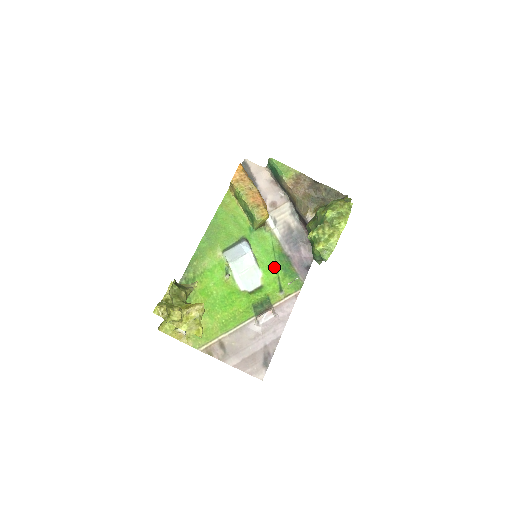
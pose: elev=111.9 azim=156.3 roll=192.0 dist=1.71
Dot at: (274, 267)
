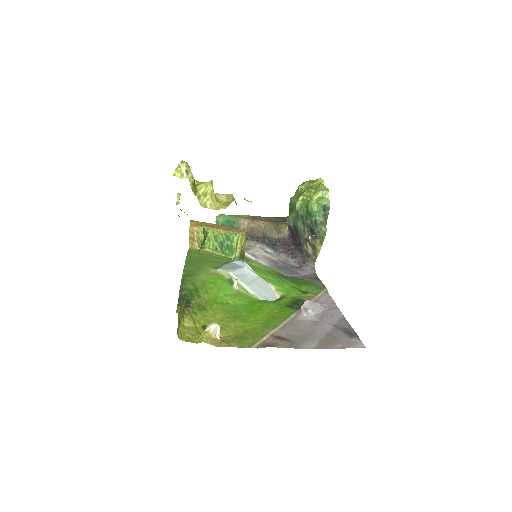
Dot at: (282, 282)
